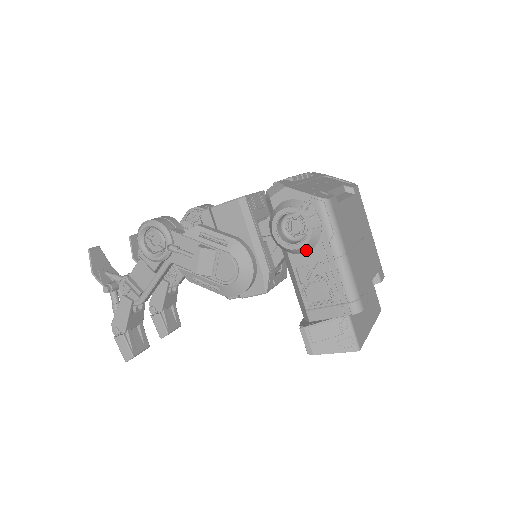
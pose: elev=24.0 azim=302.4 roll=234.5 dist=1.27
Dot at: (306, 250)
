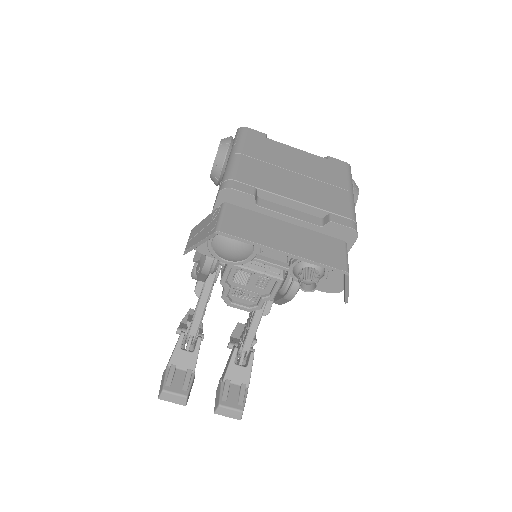
Dot at: (219, 168)
